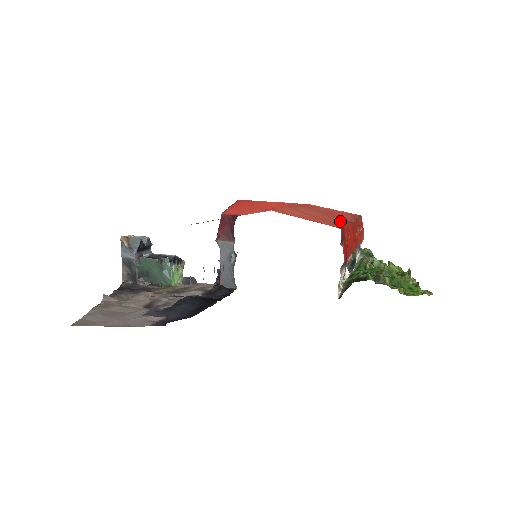
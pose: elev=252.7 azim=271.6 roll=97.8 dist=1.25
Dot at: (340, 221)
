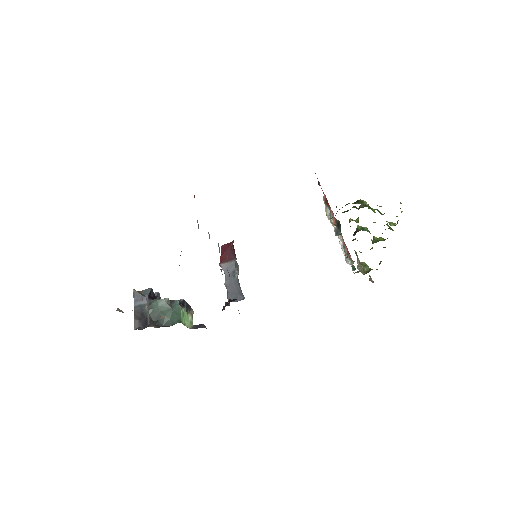
Dot at: occluded
